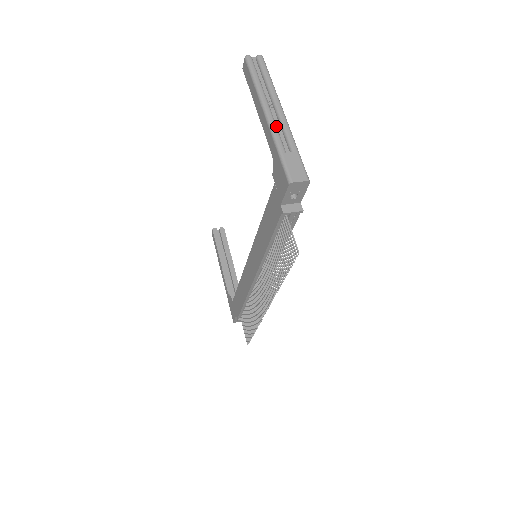
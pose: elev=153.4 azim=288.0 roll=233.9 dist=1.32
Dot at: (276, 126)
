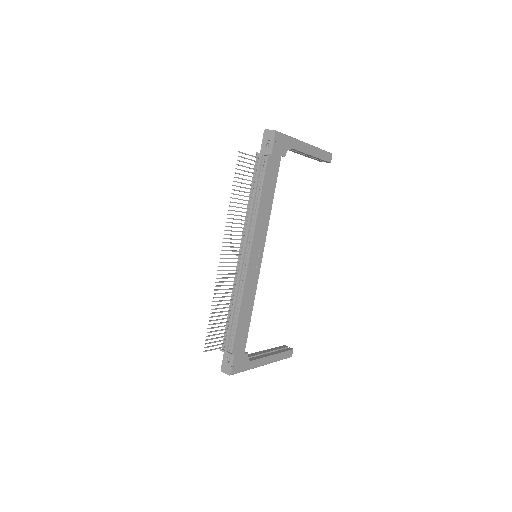
Dot at: occluded
